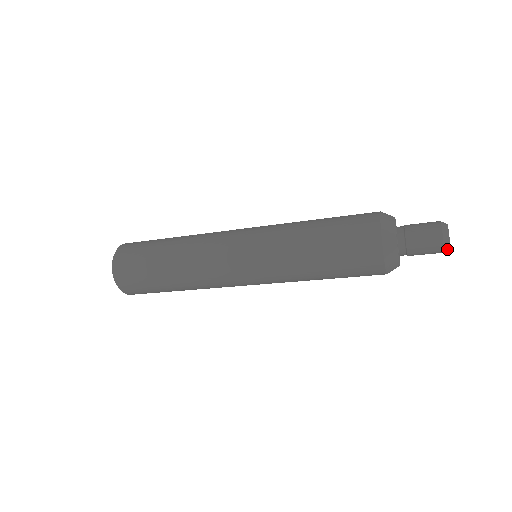
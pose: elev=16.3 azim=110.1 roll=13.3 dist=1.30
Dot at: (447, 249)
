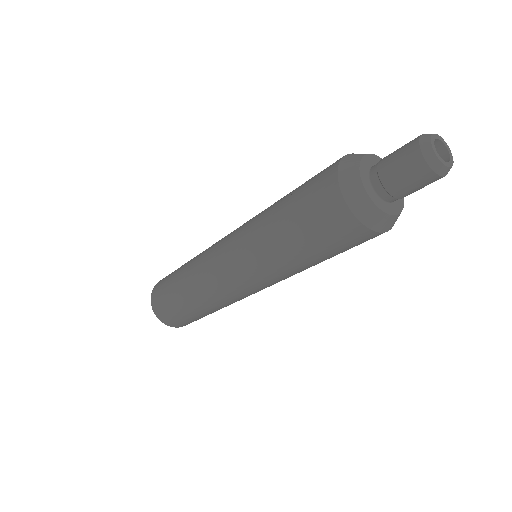
Dot at: (446, 171)
